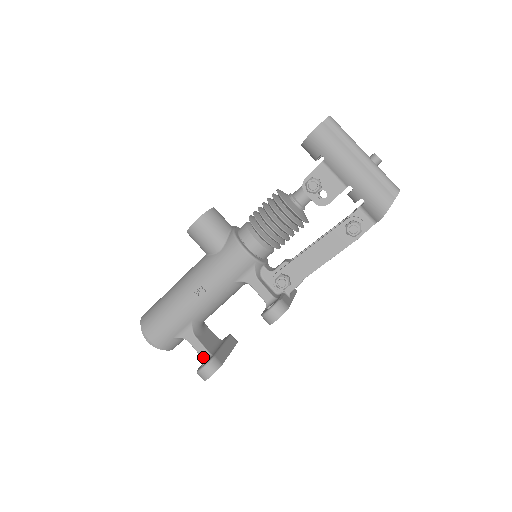
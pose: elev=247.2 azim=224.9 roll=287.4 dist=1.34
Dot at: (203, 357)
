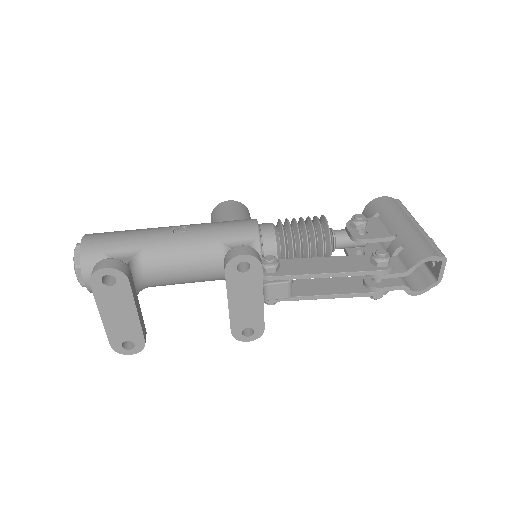
Dot at: occluded
